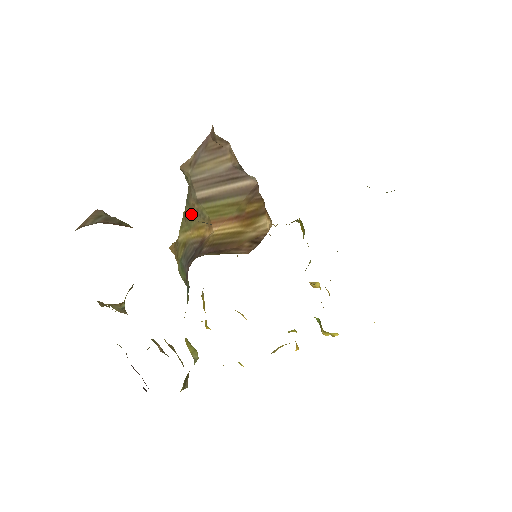
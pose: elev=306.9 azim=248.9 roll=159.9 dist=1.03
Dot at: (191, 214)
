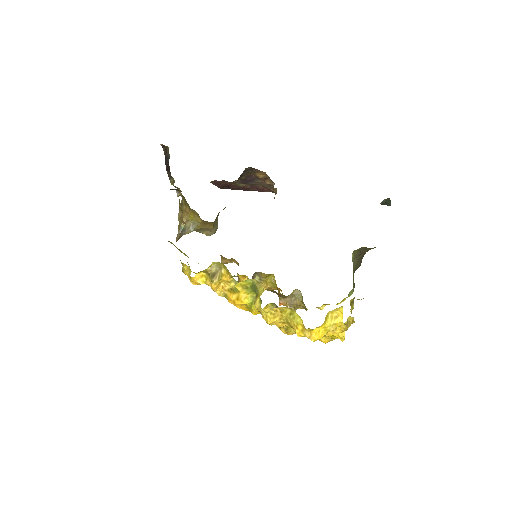
Dot at: occluded
